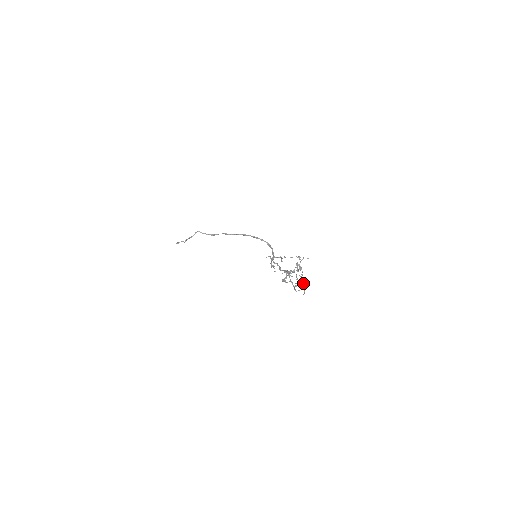
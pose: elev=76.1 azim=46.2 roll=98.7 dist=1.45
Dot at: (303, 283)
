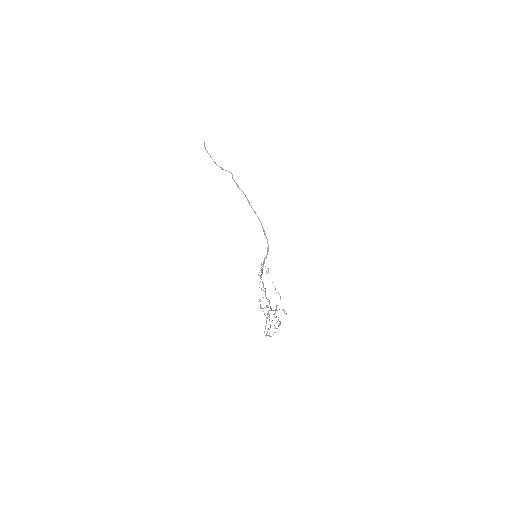
Dot at: occluded
